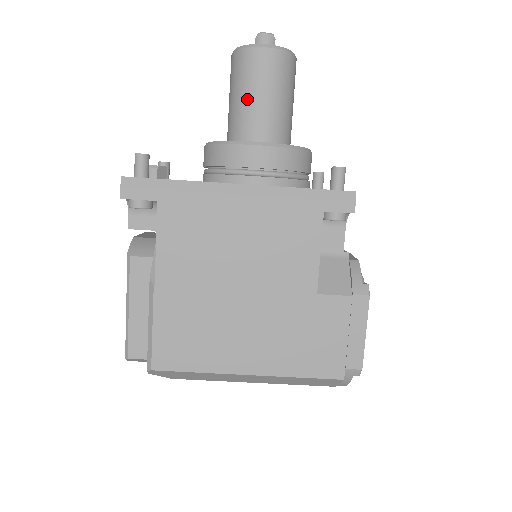
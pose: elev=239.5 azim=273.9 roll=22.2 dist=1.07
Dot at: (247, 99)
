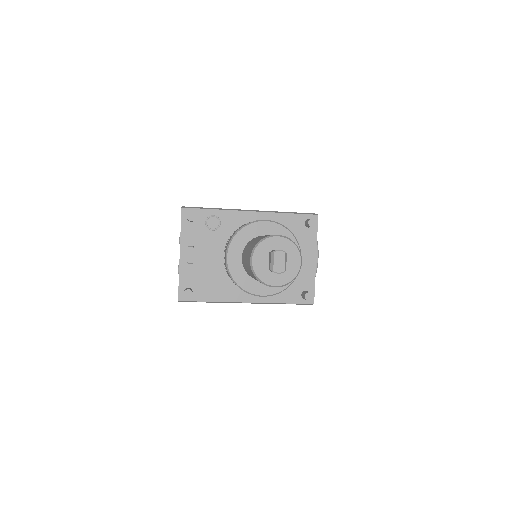
Dot at: occluded
